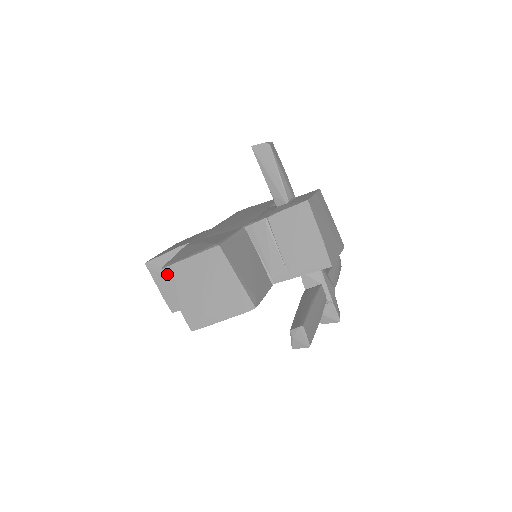
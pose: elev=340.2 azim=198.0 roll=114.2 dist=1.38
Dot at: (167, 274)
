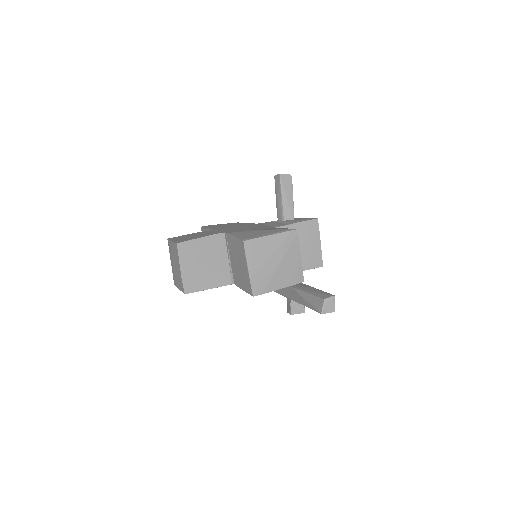
Dot at: (248, 246)
